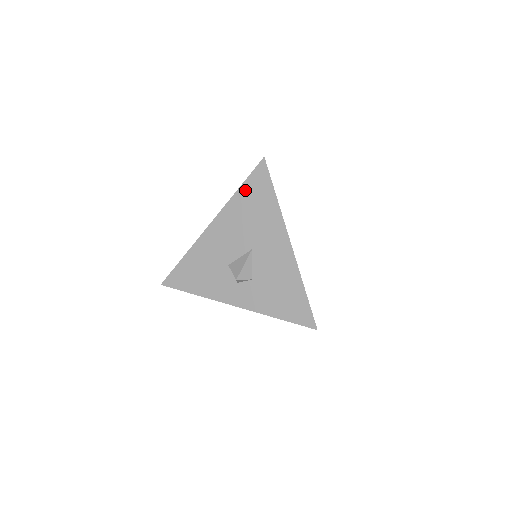
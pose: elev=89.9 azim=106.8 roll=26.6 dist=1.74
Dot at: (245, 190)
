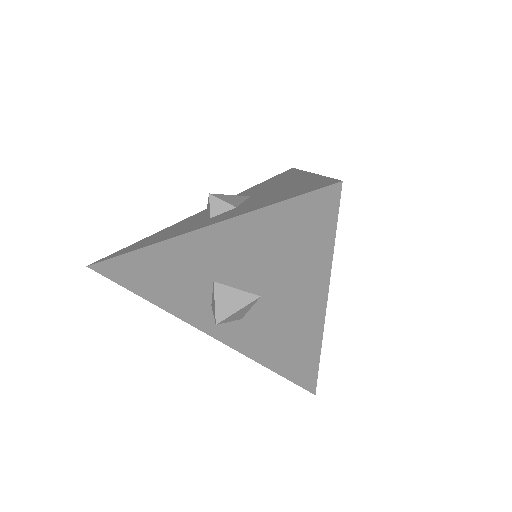
Dot at: (261, 183)
